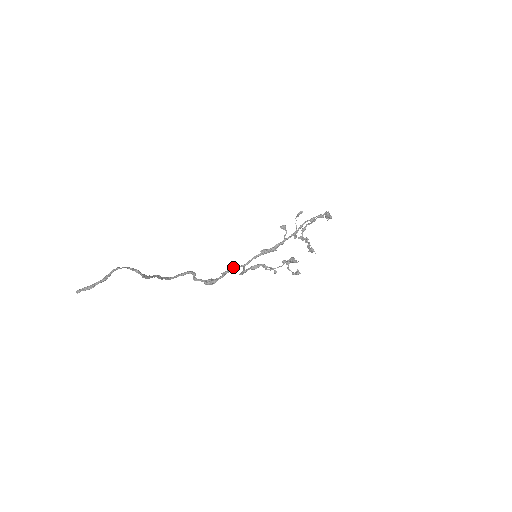
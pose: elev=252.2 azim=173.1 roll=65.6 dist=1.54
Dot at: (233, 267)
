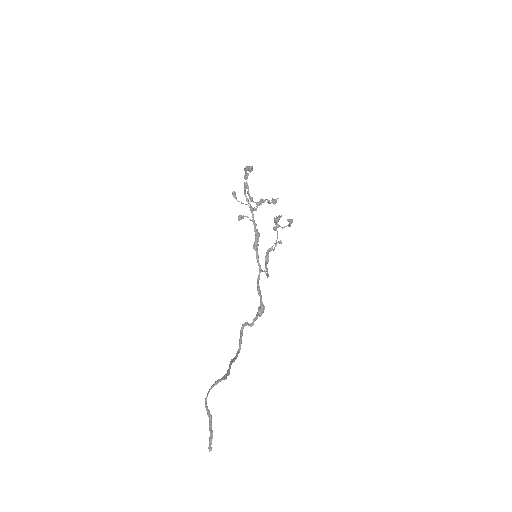
Dot at: (257, 282)
